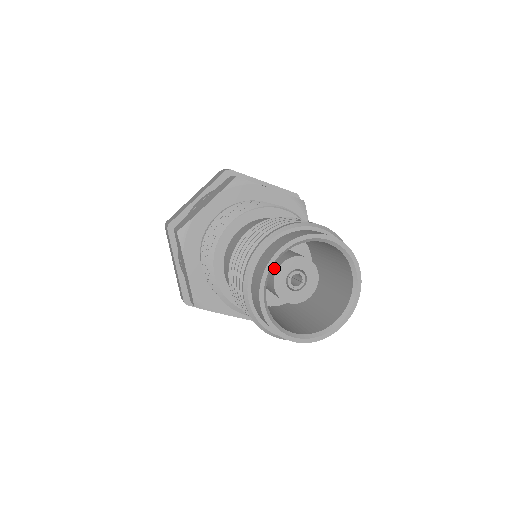
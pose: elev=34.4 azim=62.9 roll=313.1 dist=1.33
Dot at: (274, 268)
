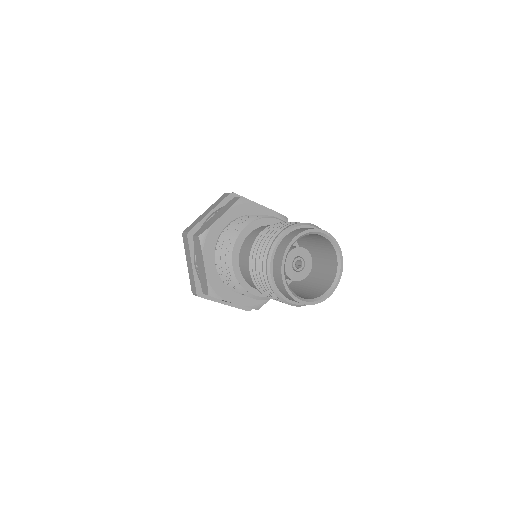
Dot at: occluded
